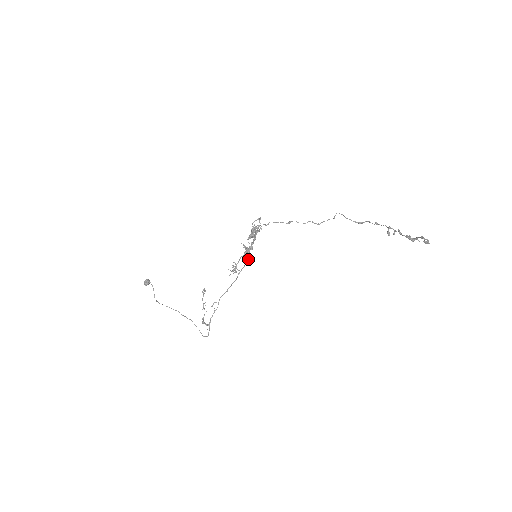
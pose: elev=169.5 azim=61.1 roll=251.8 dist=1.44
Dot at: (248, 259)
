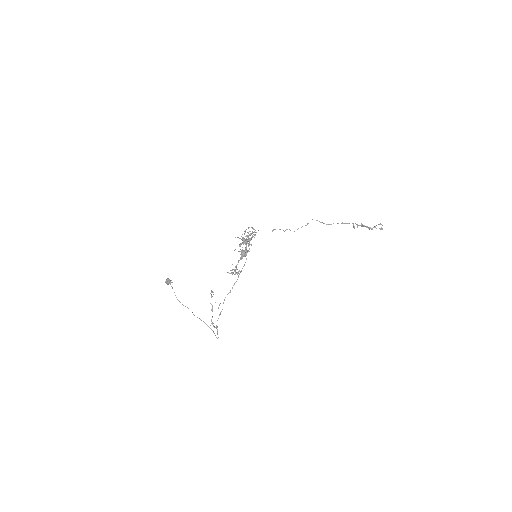
Dot at: occluded
